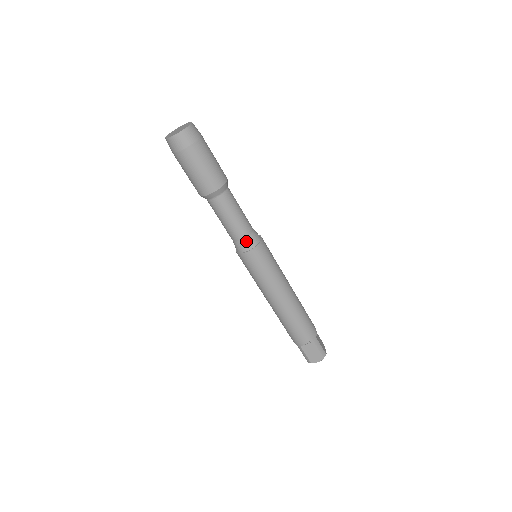
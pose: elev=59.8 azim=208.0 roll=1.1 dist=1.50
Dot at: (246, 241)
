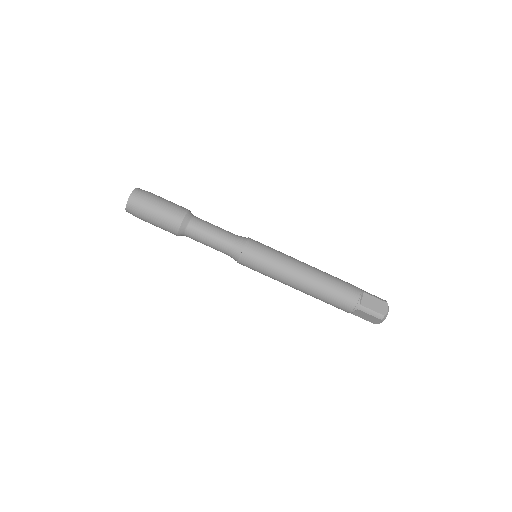
Dot at: (231, 254)
